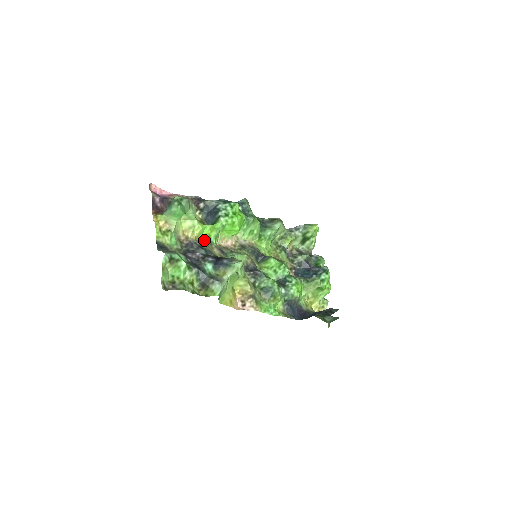
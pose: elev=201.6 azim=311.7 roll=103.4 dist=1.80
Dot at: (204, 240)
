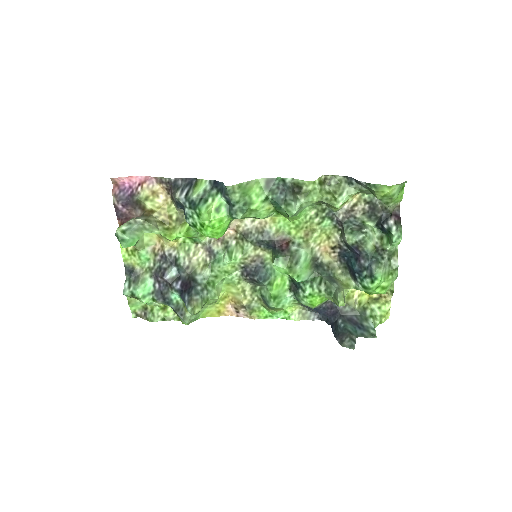
Dot at: (186, 241)
